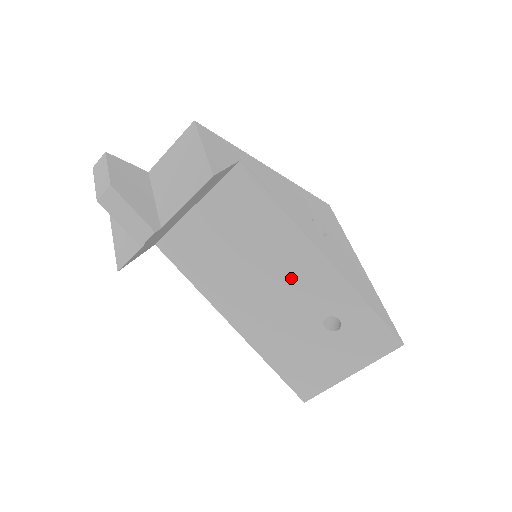
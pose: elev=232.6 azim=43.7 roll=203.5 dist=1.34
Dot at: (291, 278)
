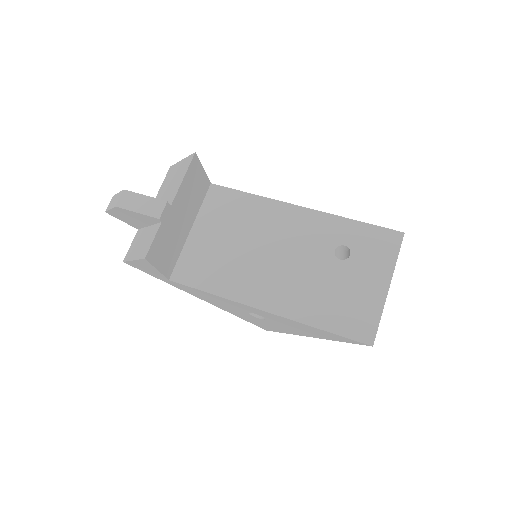
Dot at: (289, 237)
